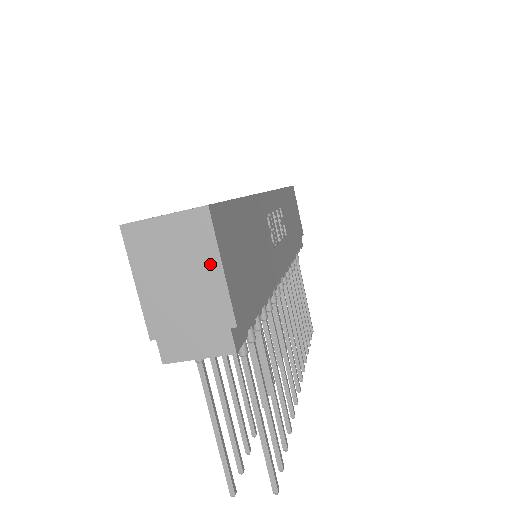
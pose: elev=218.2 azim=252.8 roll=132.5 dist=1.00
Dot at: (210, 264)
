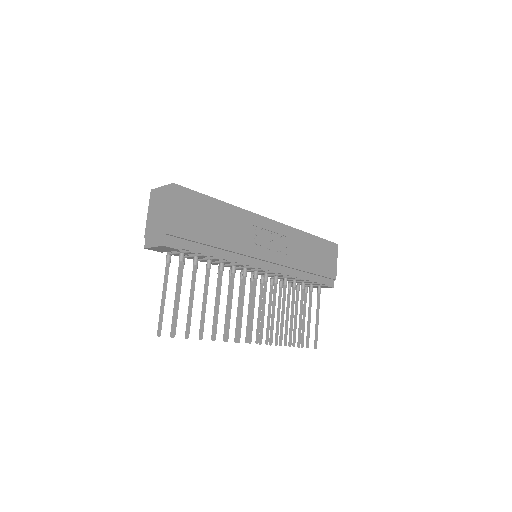
Dot at: (167, 206)
